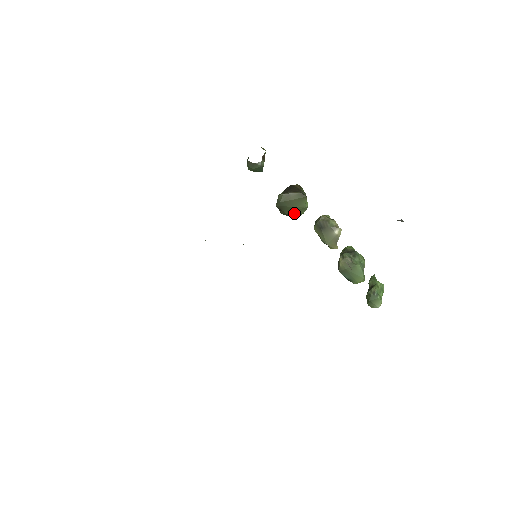
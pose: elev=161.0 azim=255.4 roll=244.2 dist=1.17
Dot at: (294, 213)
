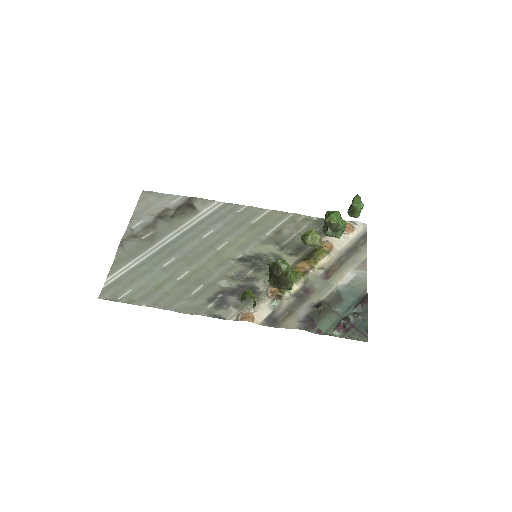
Dot at: occluded
